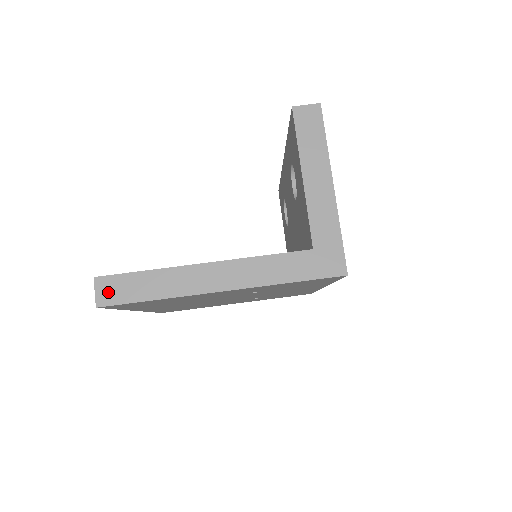
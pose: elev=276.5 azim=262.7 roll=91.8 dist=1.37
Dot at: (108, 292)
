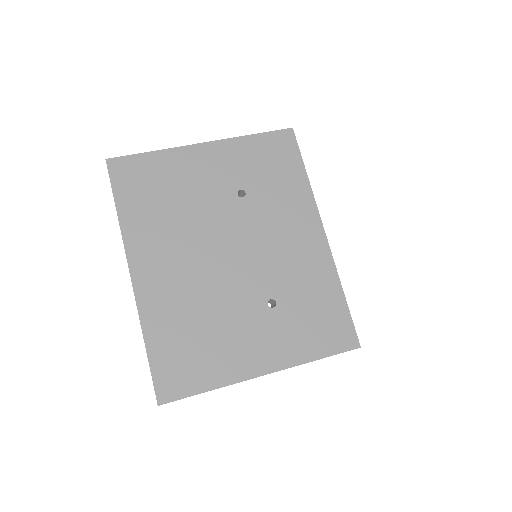
Dot at: occluded
